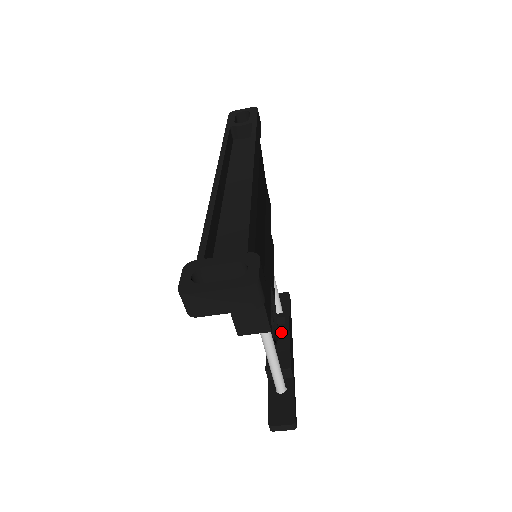
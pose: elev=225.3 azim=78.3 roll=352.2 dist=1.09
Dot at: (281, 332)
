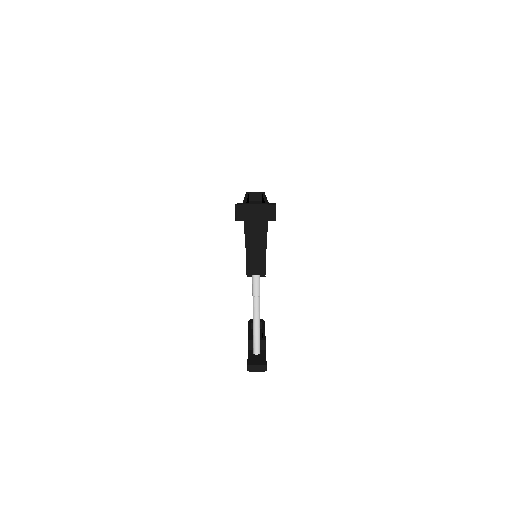
Dot at: occluded
